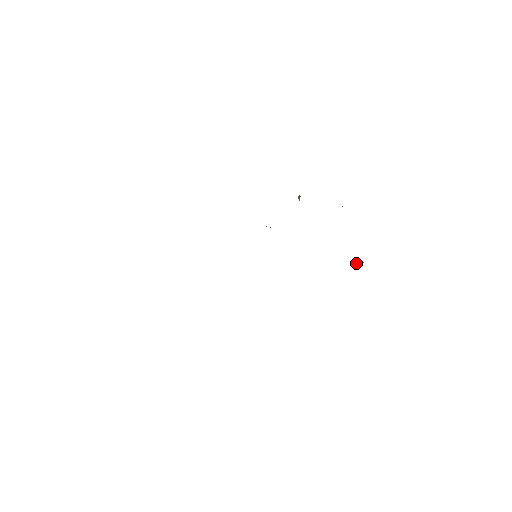
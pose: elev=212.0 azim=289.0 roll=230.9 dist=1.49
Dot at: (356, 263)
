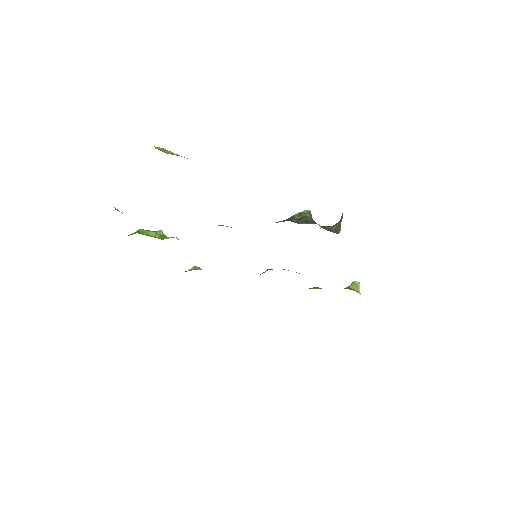
Dot at: (354, 284)
